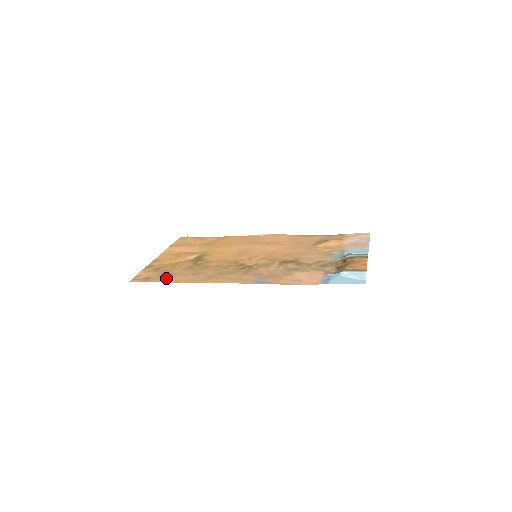
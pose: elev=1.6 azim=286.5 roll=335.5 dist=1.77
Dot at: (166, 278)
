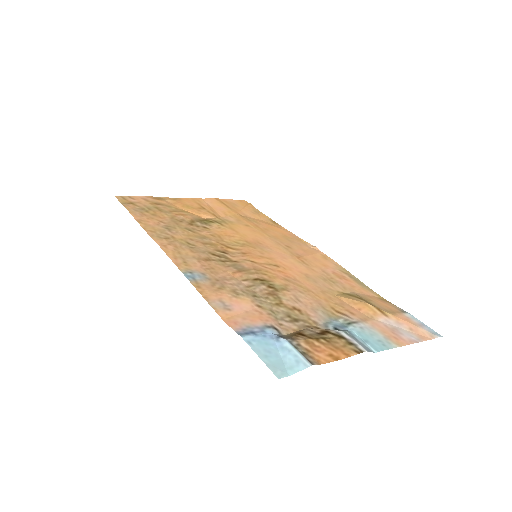
Dot at: (141, 213)
